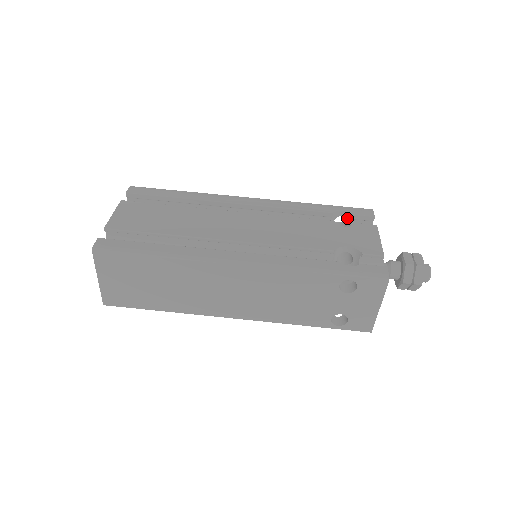
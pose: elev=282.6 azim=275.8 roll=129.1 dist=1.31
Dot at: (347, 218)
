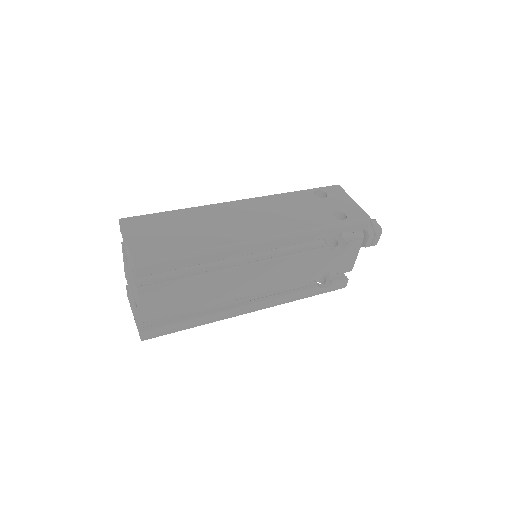
Dot at: occluded
